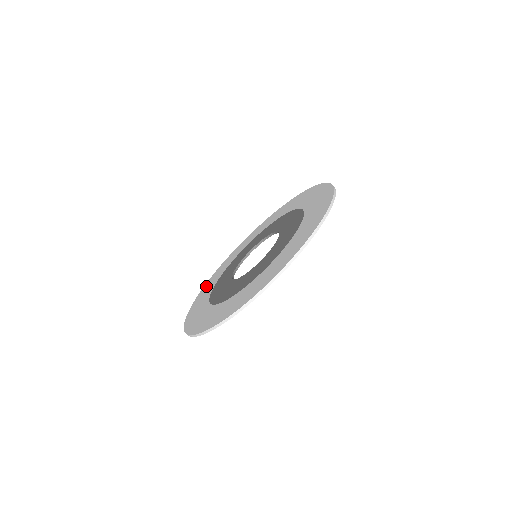
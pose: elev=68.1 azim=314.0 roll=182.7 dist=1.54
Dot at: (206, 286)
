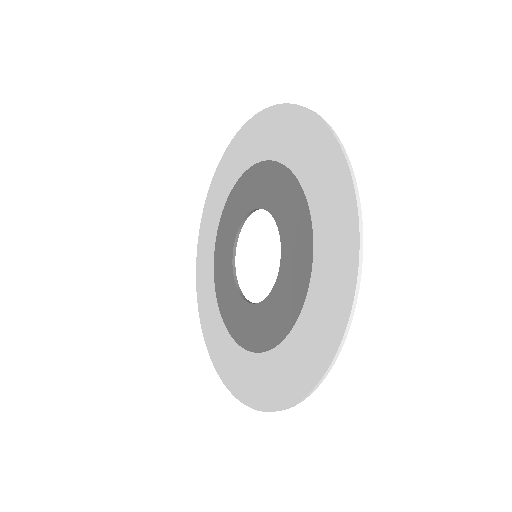
Dot at: (202, 306)
